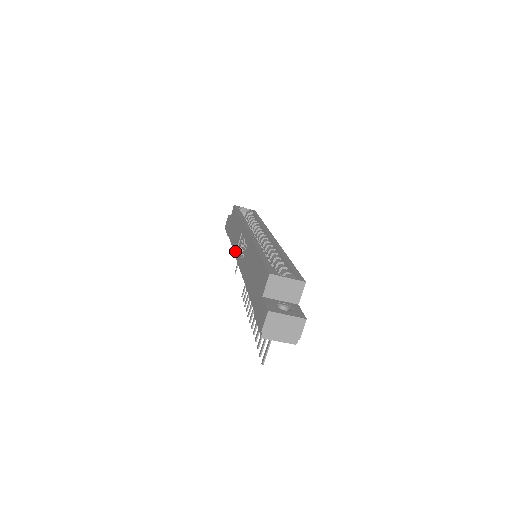
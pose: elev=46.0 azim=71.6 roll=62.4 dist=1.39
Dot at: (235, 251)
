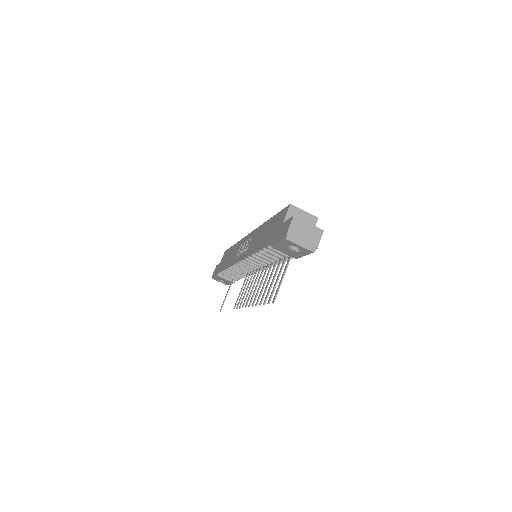
Dot at: (233, 261)
